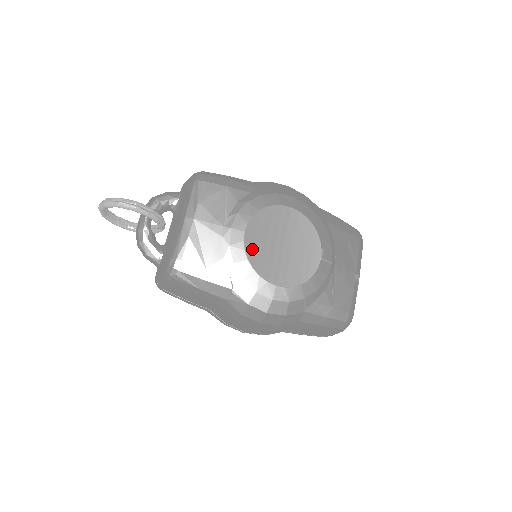
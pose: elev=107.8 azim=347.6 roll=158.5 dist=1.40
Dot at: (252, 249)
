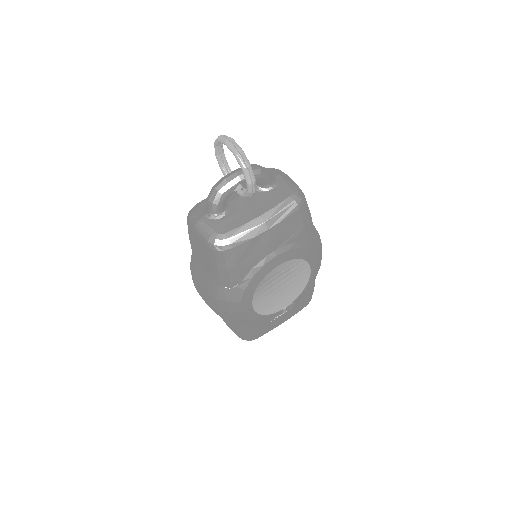
Dot at: (269, 278)
